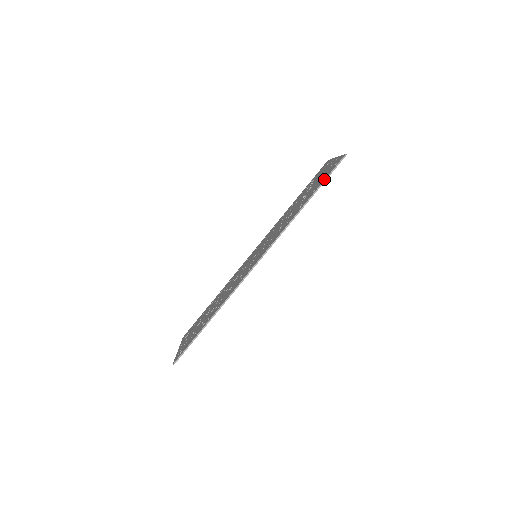
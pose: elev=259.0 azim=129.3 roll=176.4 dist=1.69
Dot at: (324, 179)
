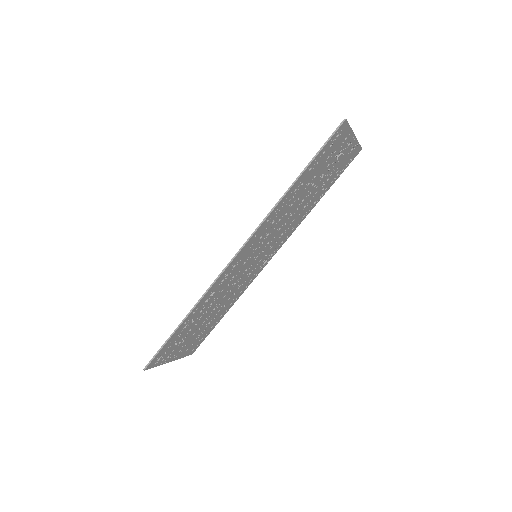
Dot at: (318, 152)
